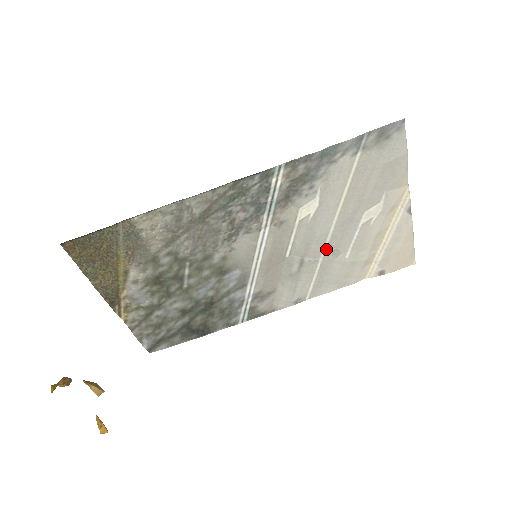
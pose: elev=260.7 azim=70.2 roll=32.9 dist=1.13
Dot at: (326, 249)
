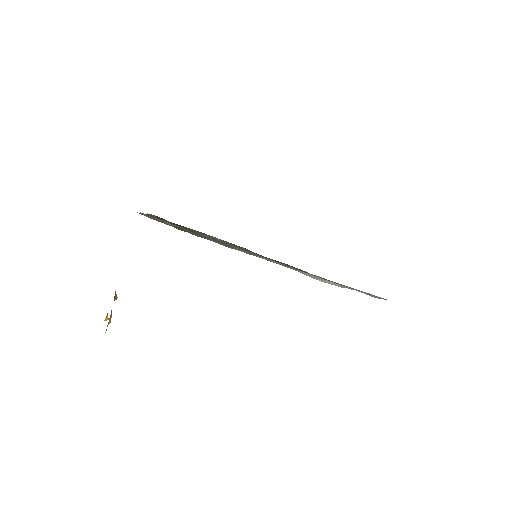
Dot at: occluded
